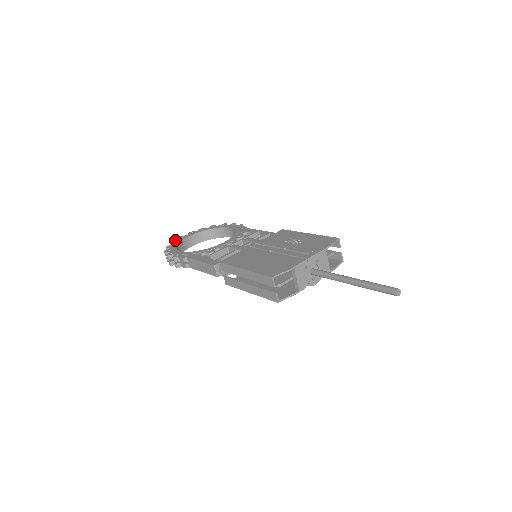
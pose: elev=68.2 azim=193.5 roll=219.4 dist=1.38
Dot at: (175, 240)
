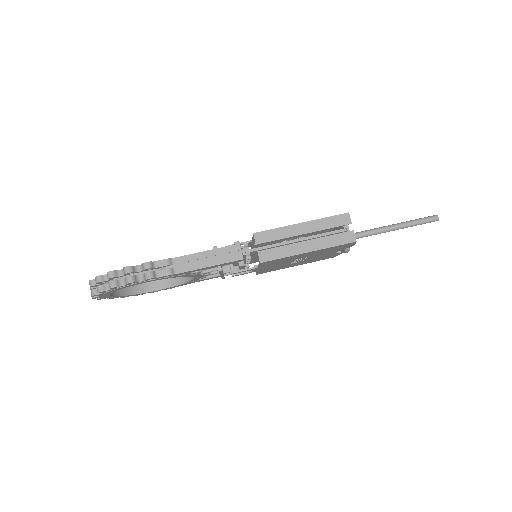
Dot at: occluded
